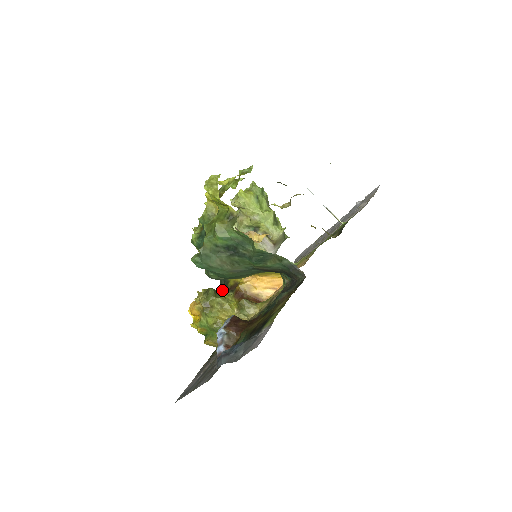
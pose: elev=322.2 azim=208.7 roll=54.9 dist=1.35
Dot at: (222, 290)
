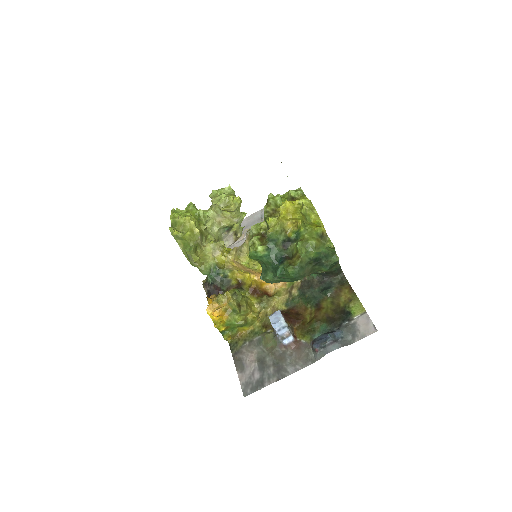
Dot at: (218, 288)
